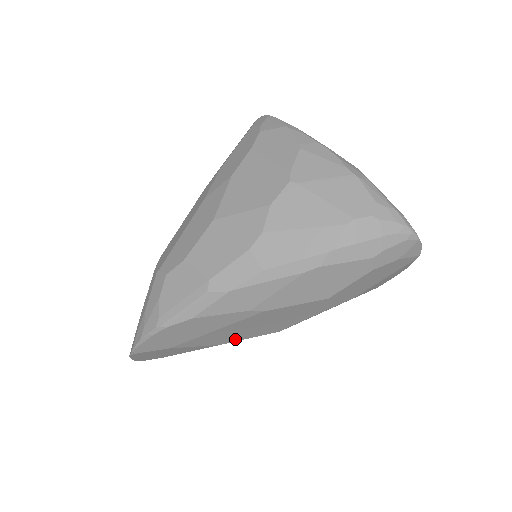
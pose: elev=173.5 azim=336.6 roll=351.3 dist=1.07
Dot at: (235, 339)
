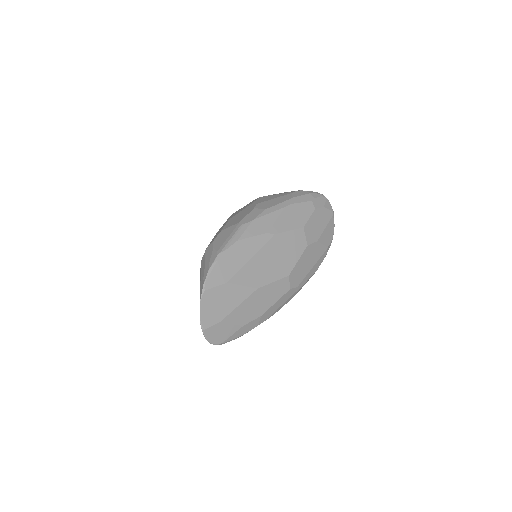
Dot at: (265, 281)
